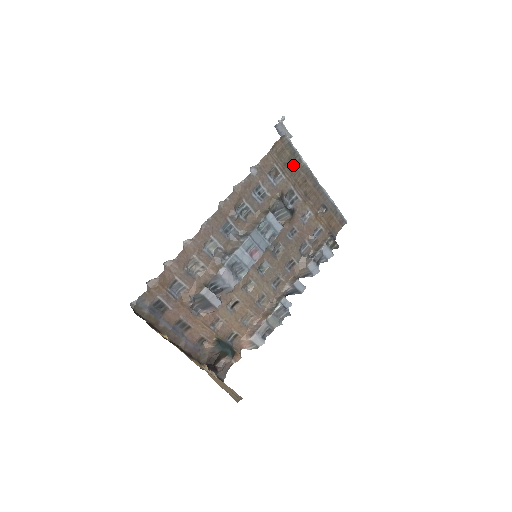
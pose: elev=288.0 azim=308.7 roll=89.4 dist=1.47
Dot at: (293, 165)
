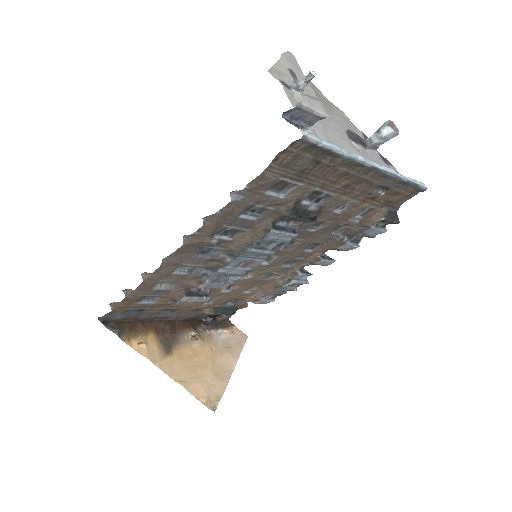
Dot at: (321, 165)
